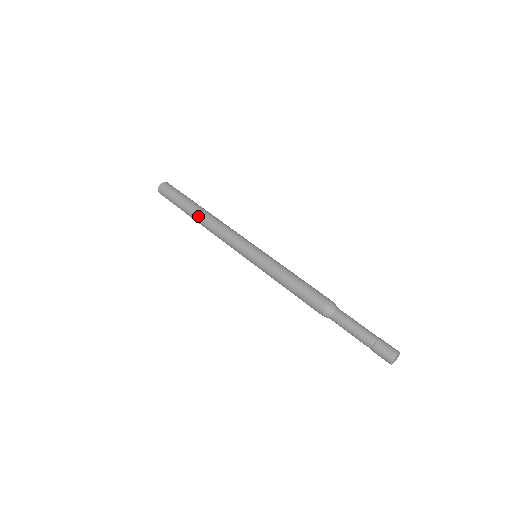
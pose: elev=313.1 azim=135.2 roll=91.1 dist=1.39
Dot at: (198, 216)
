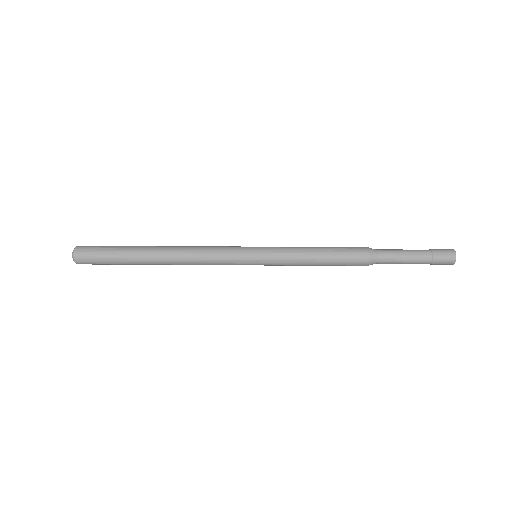
Dot at: (159, 246)
